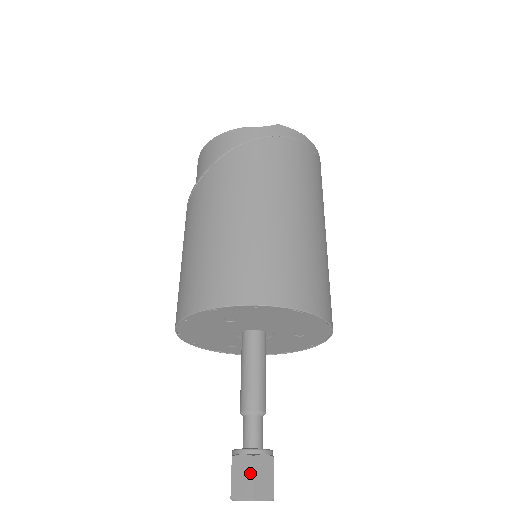
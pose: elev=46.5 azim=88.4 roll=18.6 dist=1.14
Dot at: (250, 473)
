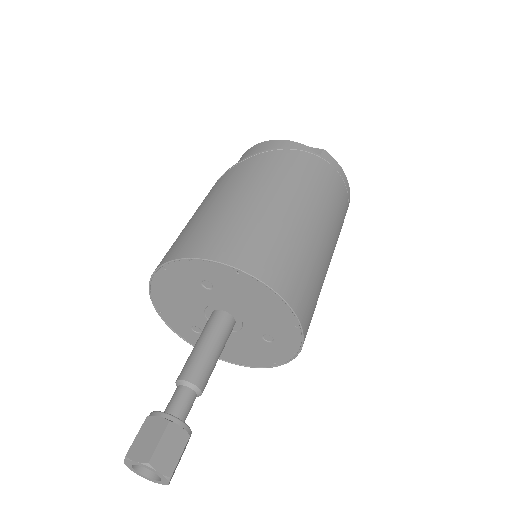
Dot at: (158, 437)
